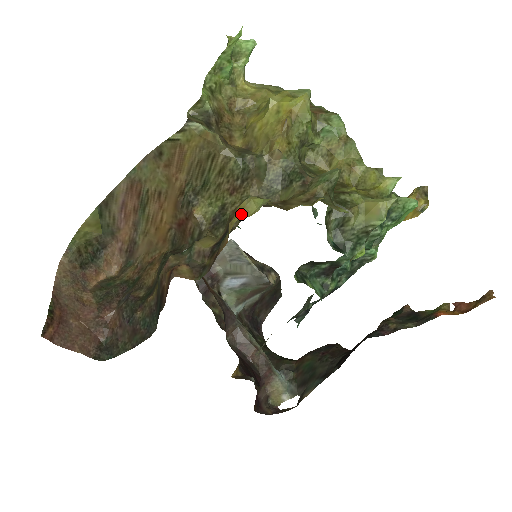
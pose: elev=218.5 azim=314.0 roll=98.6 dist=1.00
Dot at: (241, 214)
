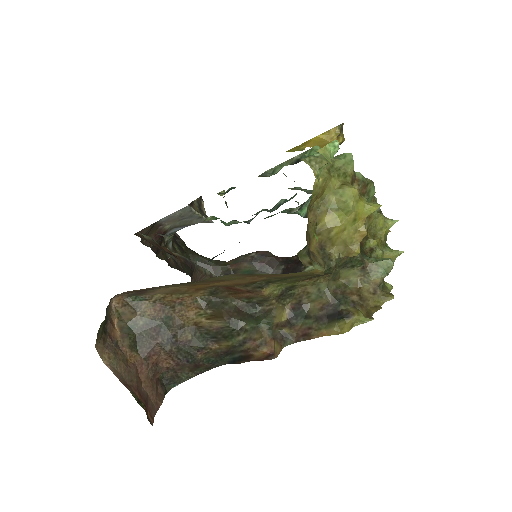
Dot at: (349, 329)
